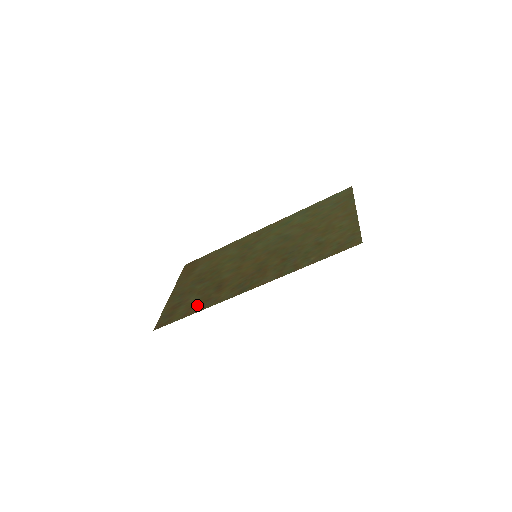
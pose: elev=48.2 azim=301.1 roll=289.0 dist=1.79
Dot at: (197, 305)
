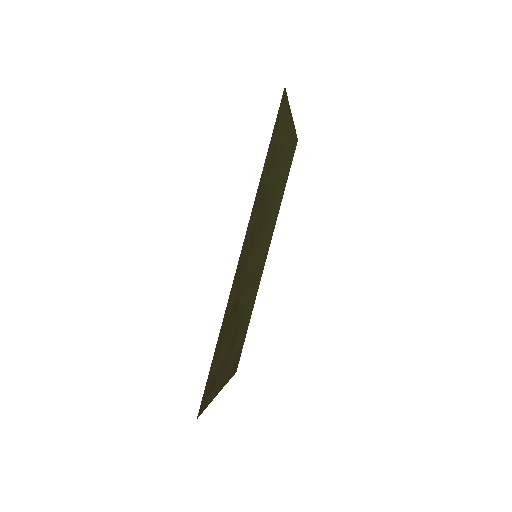
Dot at: (220, 341)
